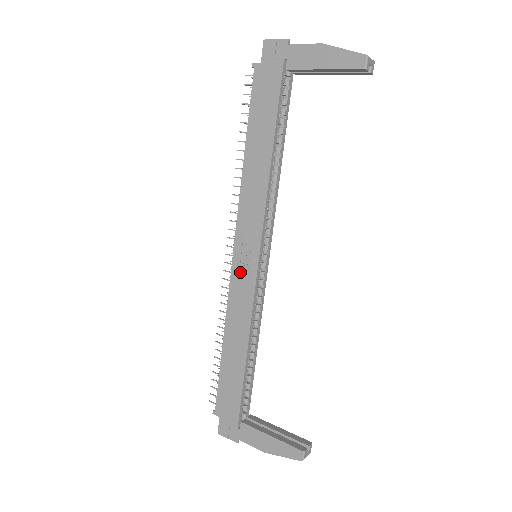
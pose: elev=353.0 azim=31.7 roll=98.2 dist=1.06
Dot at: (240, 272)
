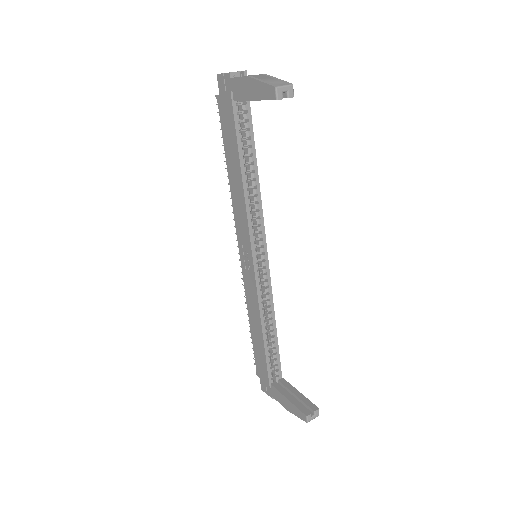
Dot at: (246, 270)
